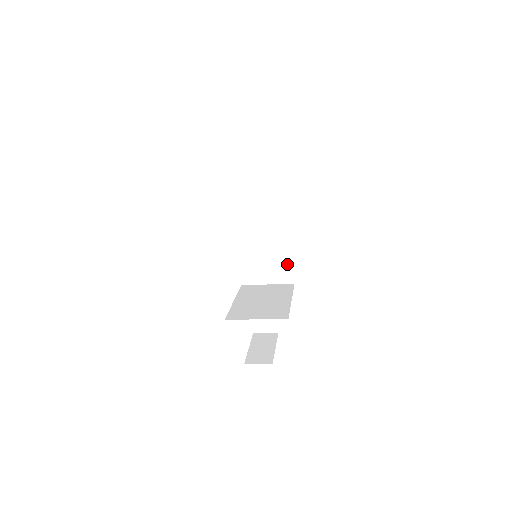
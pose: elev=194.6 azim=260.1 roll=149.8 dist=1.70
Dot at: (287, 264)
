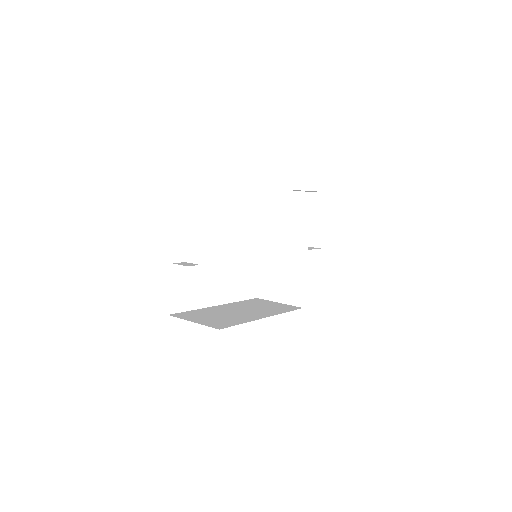
Dot at: occluded
